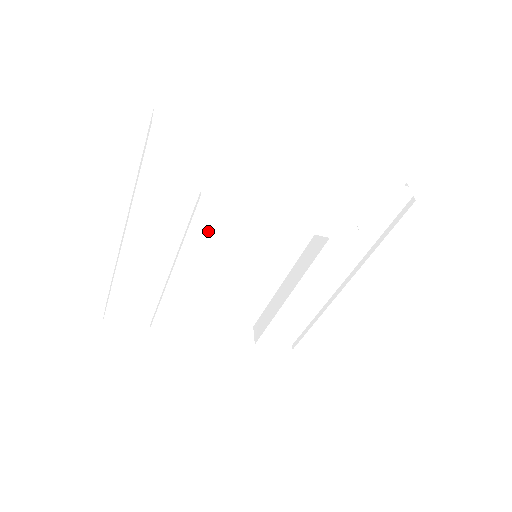
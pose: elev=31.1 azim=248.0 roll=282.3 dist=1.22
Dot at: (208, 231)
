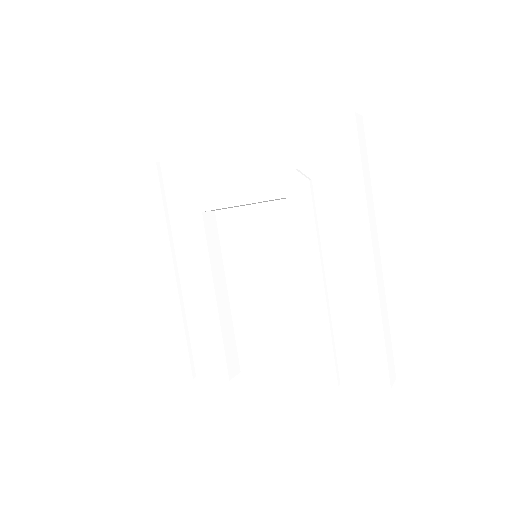
Dot at: (200, 235)
